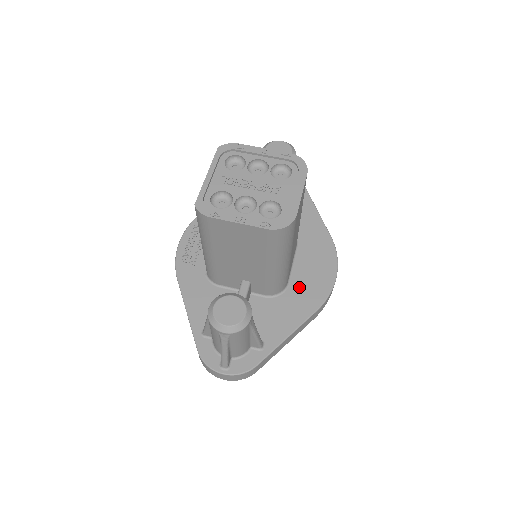
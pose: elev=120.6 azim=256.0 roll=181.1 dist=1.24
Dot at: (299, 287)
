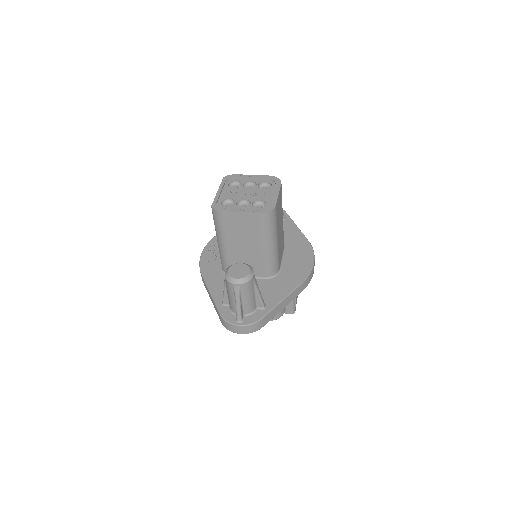
Dot at: (288, 271)
